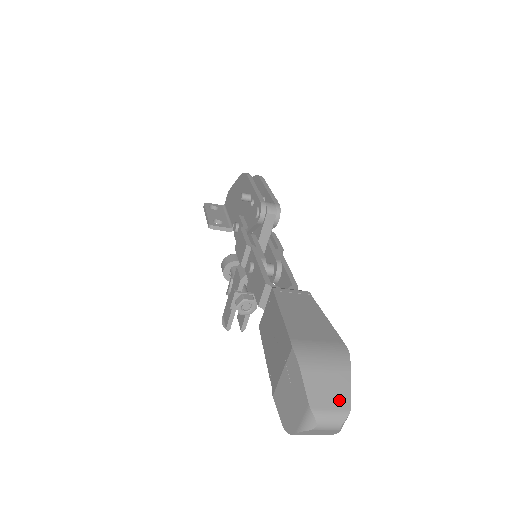
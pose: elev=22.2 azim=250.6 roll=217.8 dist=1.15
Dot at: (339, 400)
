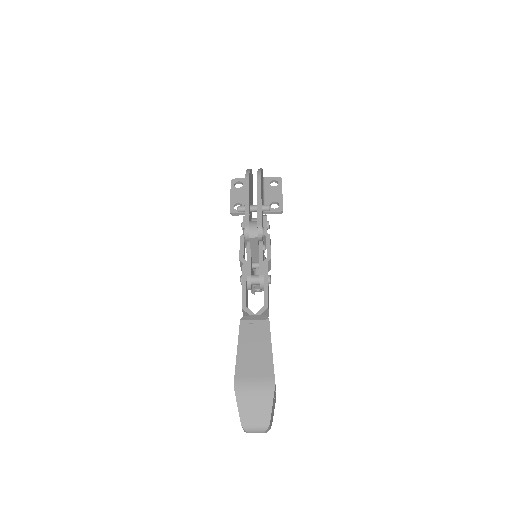
Dot at: (262, 420)
